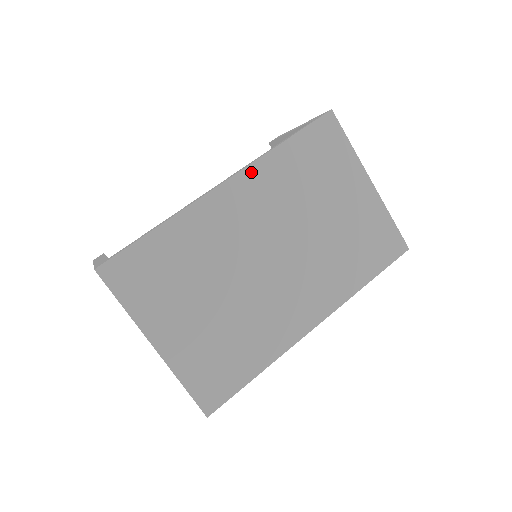
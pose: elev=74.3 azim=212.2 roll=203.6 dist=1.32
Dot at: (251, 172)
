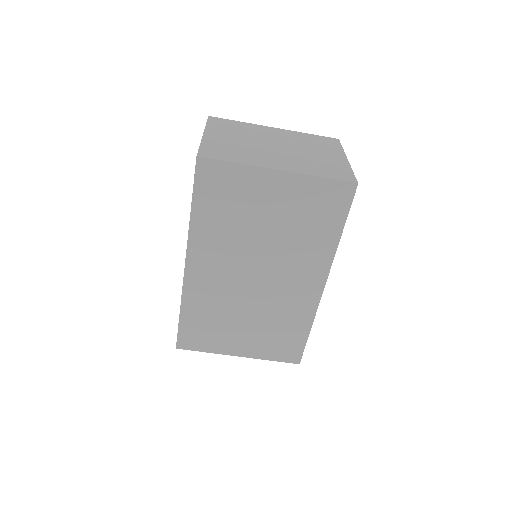
Dot at: (193, 246)
